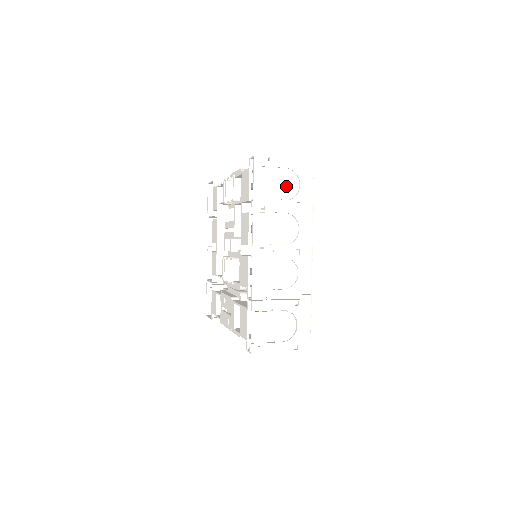
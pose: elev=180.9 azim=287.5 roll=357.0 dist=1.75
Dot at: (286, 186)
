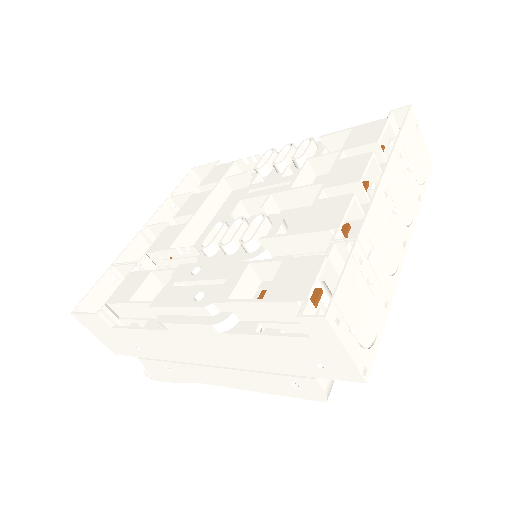
Dot at: (418, 166)
